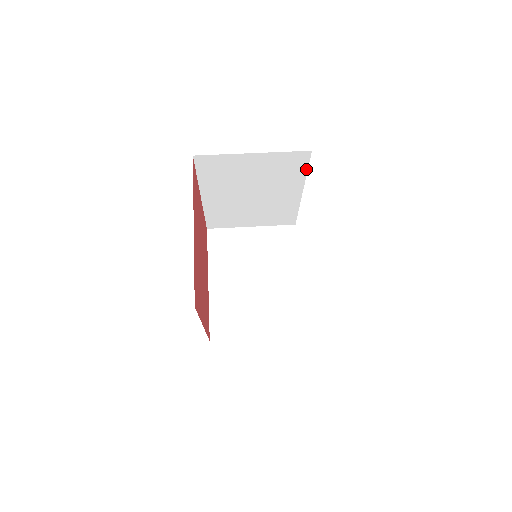
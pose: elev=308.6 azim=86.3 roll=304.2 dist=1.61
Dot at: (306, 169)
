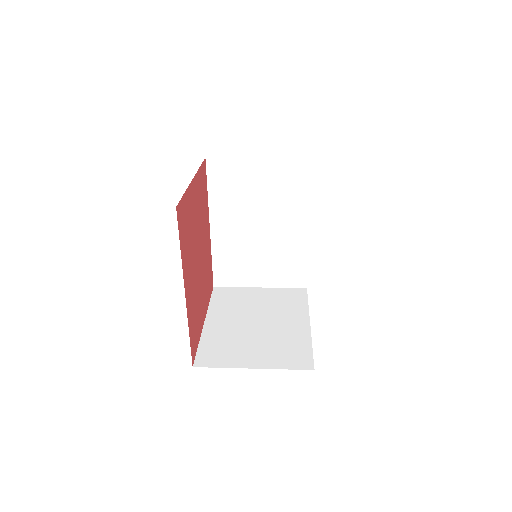
Dot at: (309, 187)
